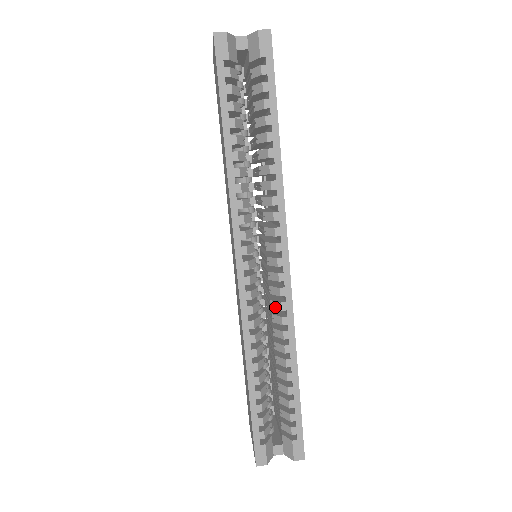
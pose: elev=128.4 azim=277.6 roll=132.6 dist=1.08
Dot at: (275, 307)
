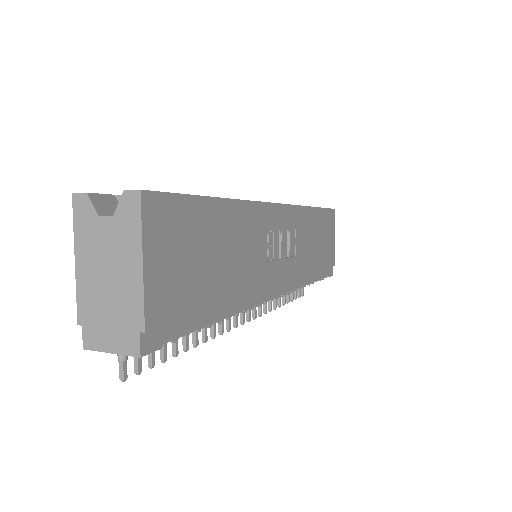
Dot at: occluded
